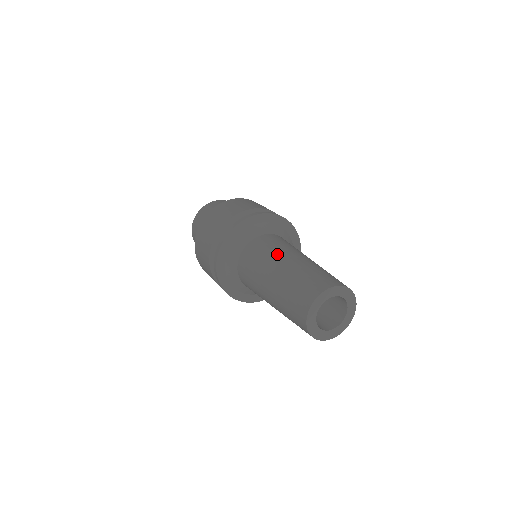
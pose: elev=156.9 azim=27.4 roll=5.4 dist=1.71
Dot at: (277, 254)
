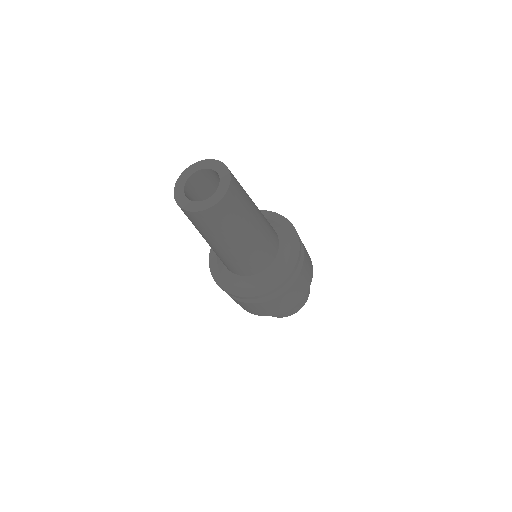
Dot at: occluded
